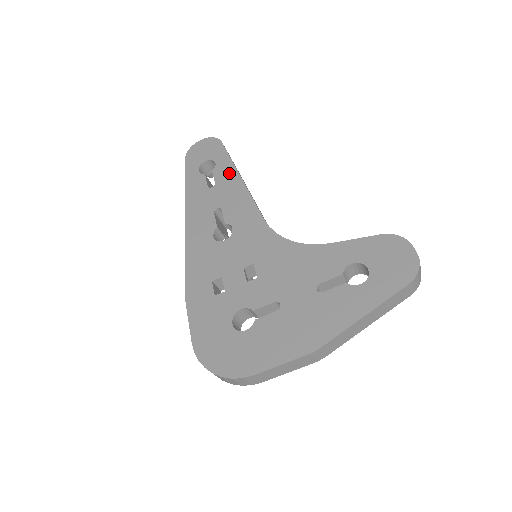
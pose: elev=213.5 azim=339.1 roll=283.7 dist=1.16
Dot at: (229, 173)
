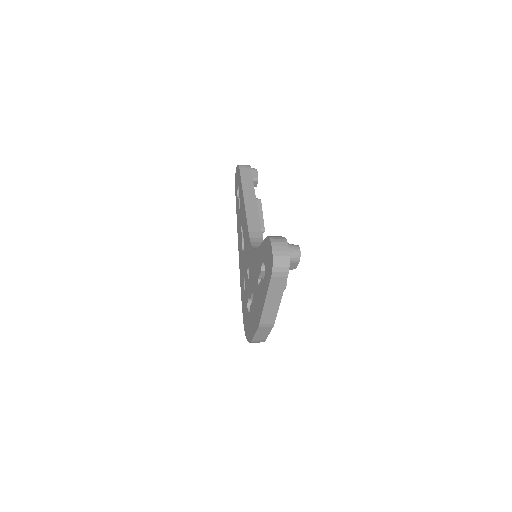
Dot at: (241, 196)
